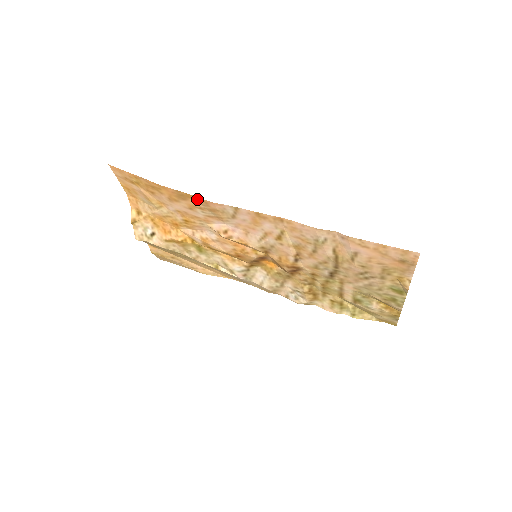
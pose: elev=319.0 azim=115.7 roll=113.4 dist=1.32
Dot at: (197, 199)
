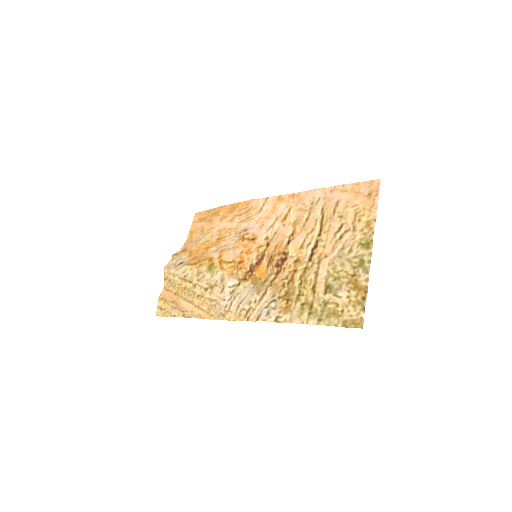
Dot at: (243, 205)
